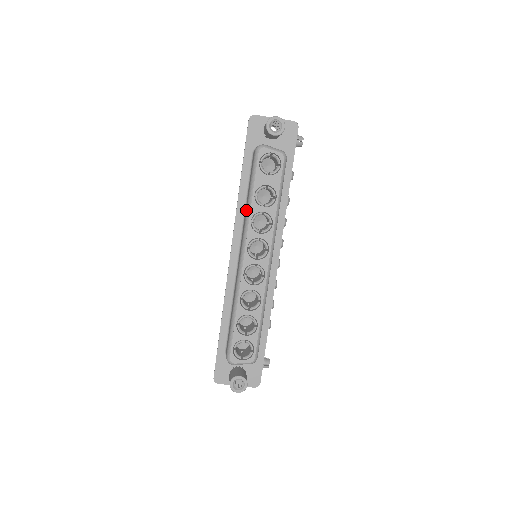
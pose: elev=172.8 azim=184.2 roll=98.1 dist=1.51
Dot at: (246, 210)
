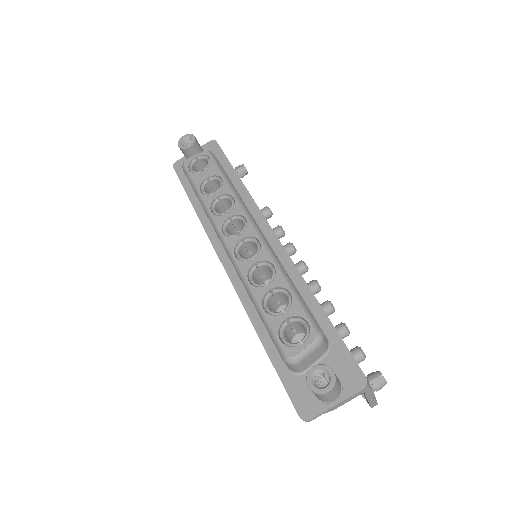
Dot at: occluded
